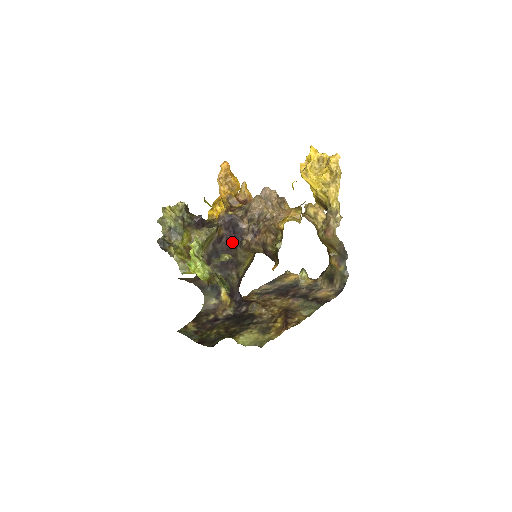
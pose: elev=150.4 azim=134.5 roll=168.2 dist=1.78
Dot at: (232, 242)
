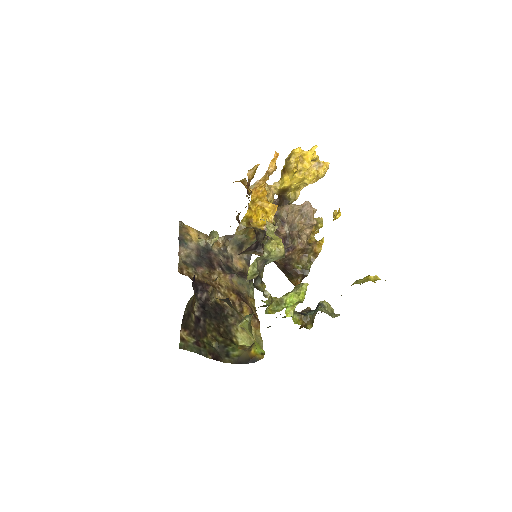
Dot at: (252, 246)
